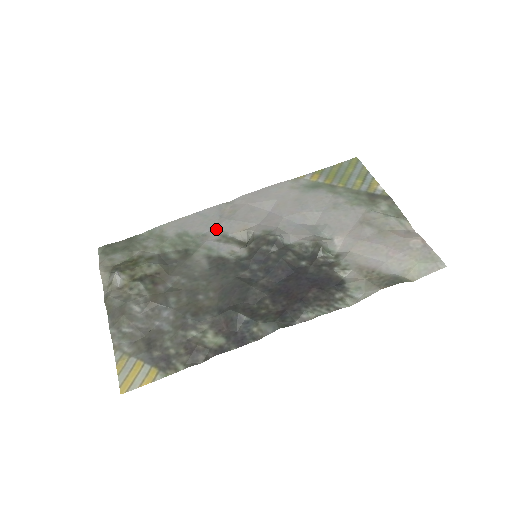
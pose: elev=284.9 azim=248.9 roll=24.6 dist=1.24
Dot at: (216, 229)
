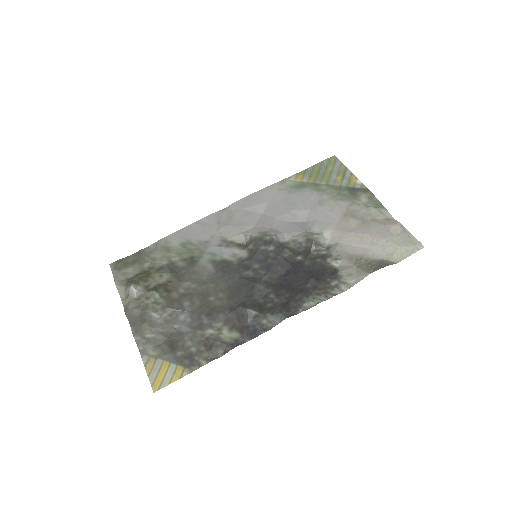
Dot at: (216, 235)
